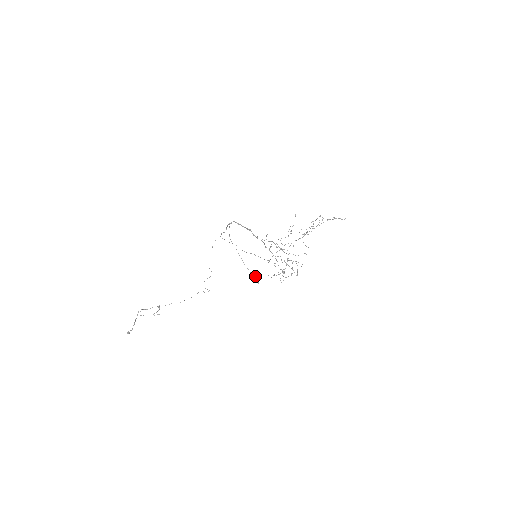
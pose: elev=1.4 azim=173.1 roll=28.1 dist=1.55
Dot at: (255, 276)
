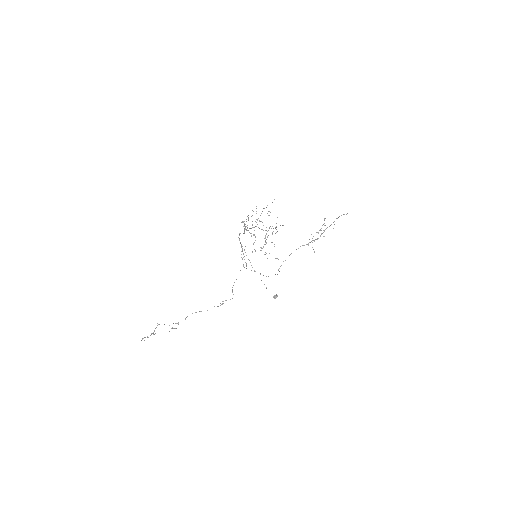
Dot at: (276, 297)
